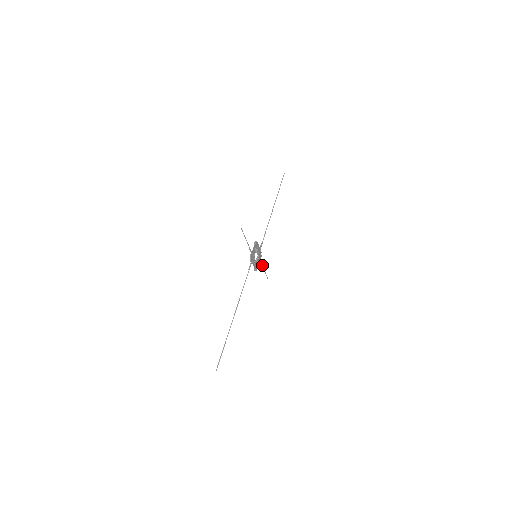
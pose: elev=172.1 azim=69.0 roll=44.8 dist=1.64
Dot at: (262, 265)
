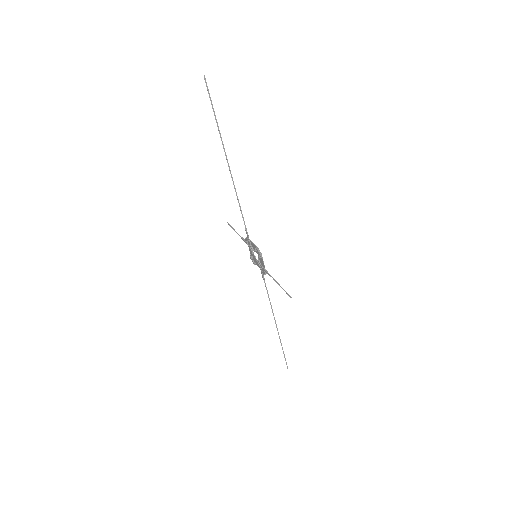
Dot at: (241, 237)
